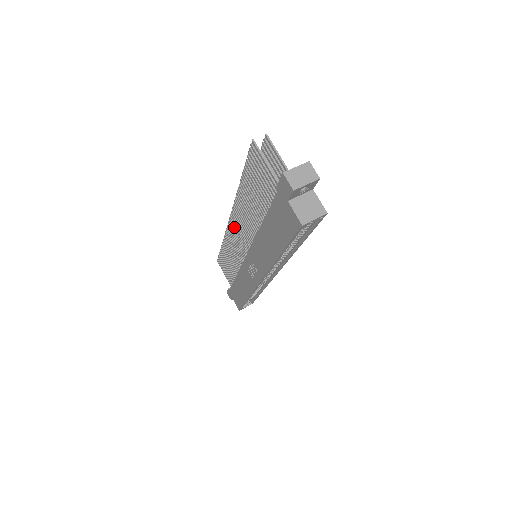
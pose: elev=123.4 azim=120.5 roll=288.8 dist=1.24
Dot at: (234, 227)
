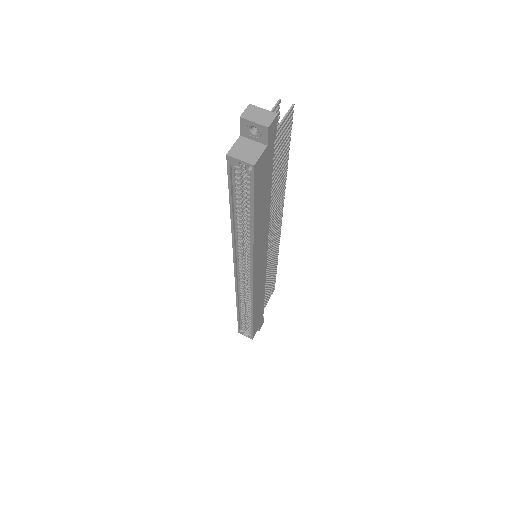
Dot at: occluded
